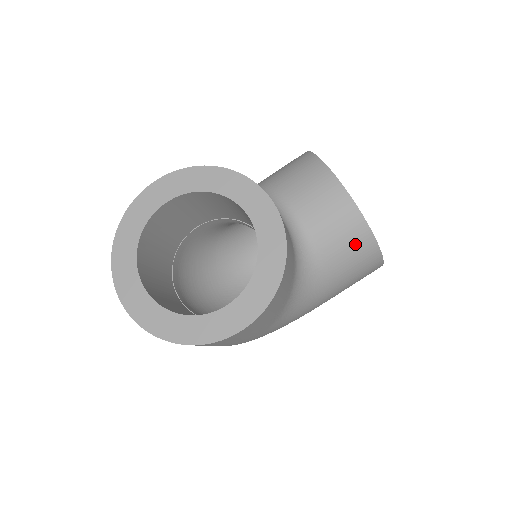
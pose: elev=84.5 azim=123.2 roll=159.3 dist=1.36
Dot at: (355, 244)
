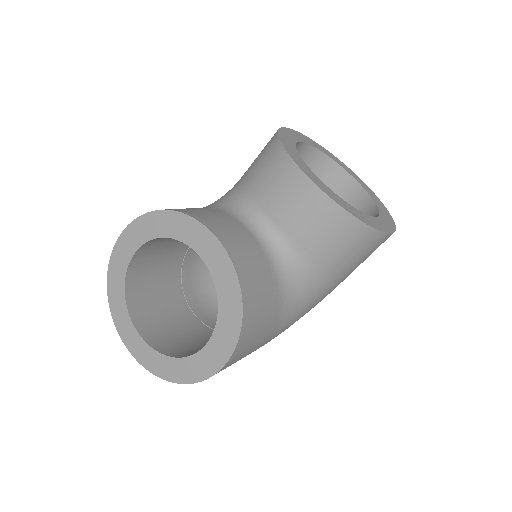
Dot at: (340, 233)
